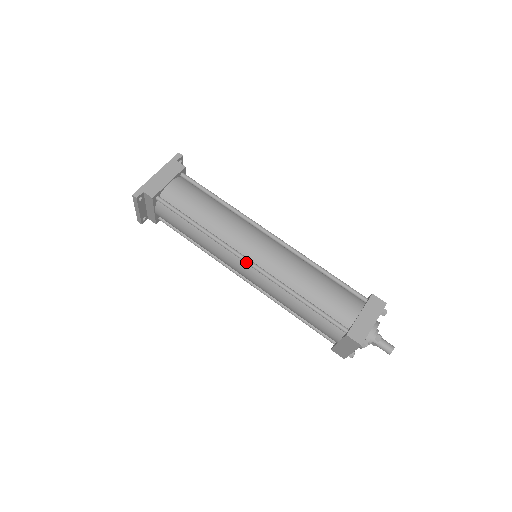
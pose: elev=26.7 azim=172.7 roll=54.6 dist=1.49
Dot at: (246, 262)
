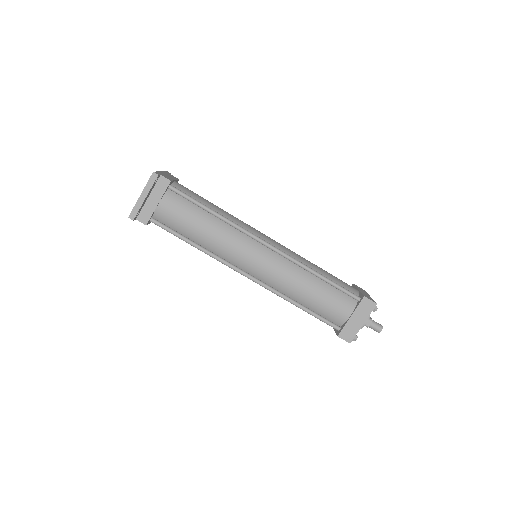
Dot at: (266, 243)
